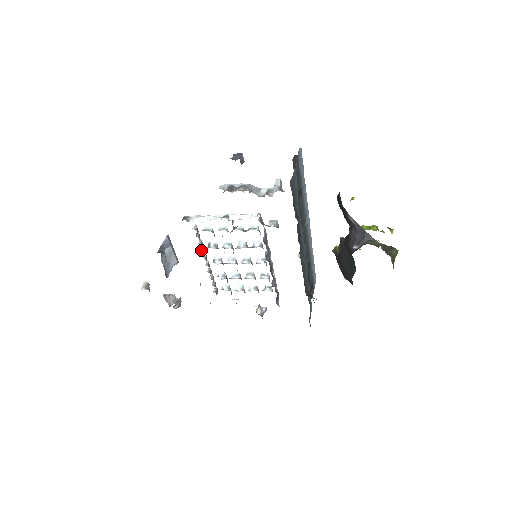
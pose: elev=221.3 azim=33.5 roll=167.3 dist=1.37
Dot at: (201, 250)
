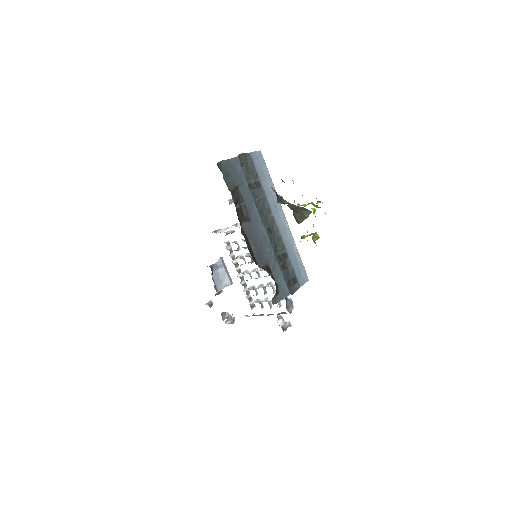
Dot at: (233, 263)
